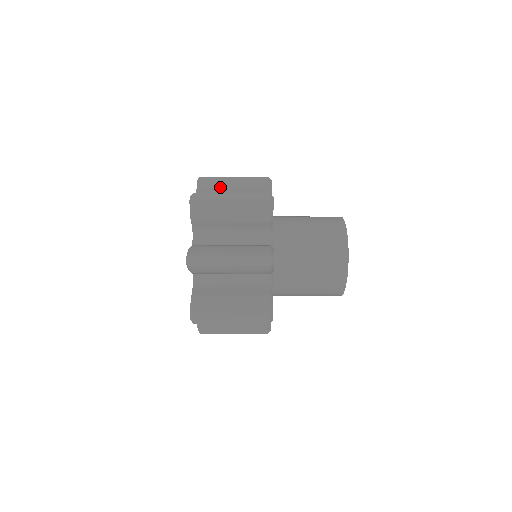
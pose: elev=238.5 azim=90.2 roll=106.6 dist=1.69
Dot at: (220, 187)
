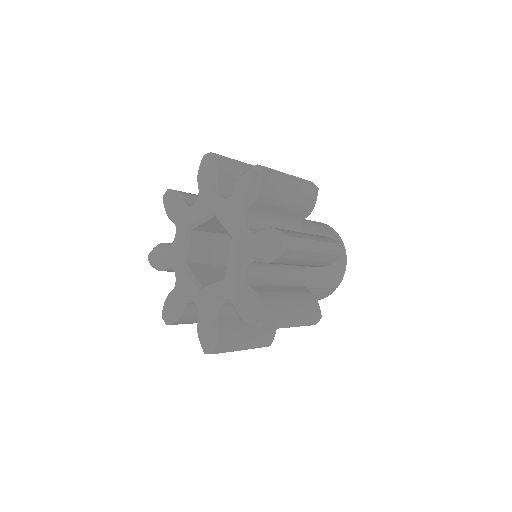
Dot at: (294, 261)
